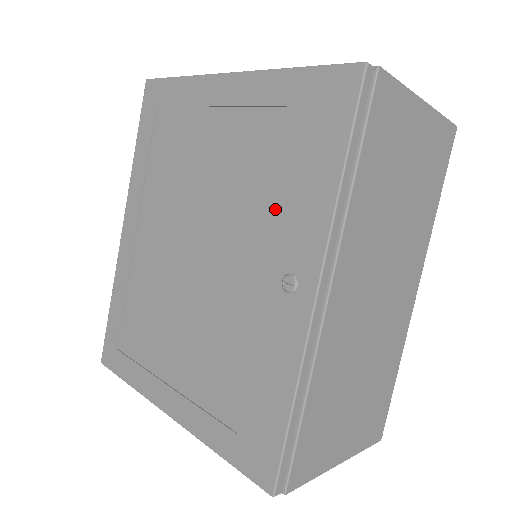
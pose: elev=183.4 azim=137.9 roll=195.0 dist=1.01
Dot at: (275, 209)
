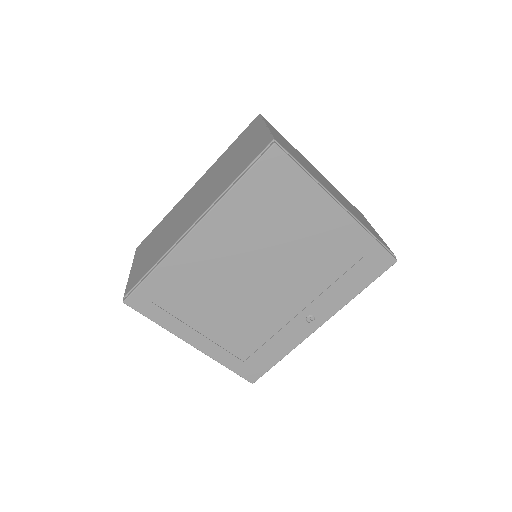
Dot at: (322, 287)
